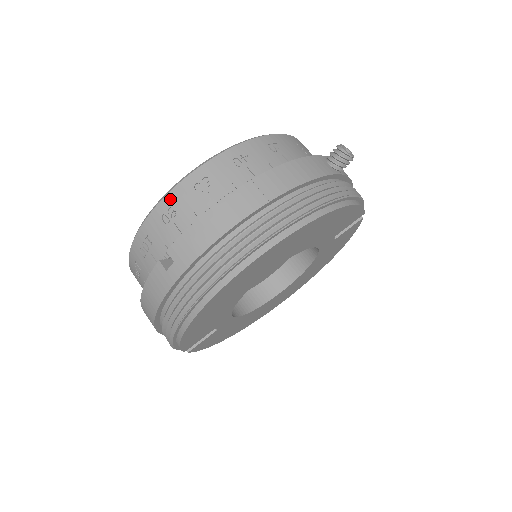
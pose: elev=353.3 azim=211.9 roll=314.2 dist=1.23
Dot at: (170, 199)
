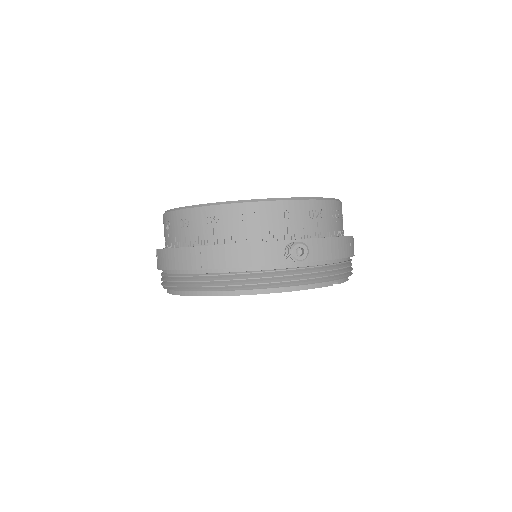
Dot at: (170, 216)
